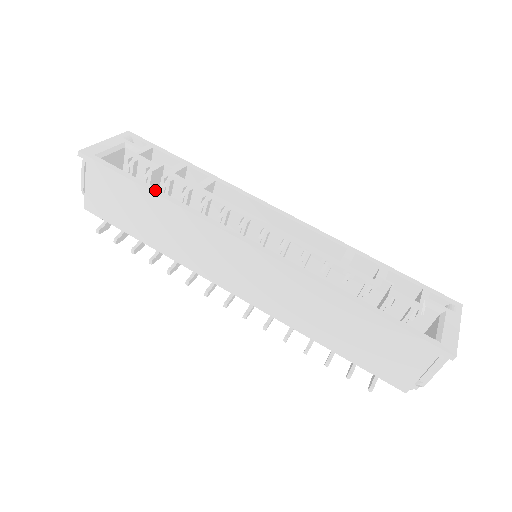
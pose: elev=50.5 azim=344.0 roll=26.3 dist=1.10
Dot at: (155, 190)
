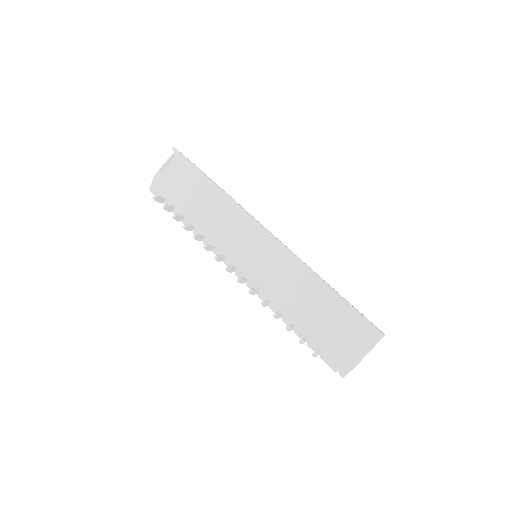
Dot at: occluded
